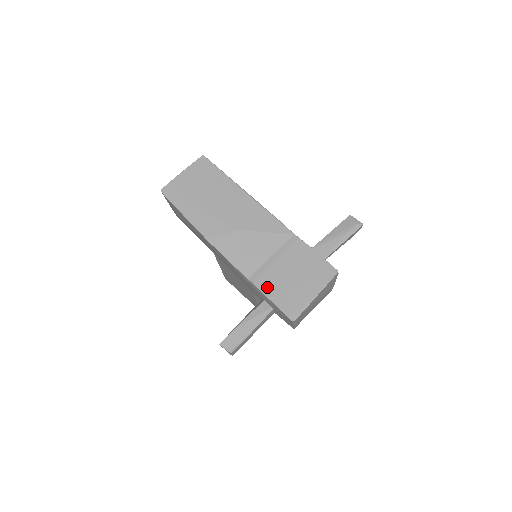
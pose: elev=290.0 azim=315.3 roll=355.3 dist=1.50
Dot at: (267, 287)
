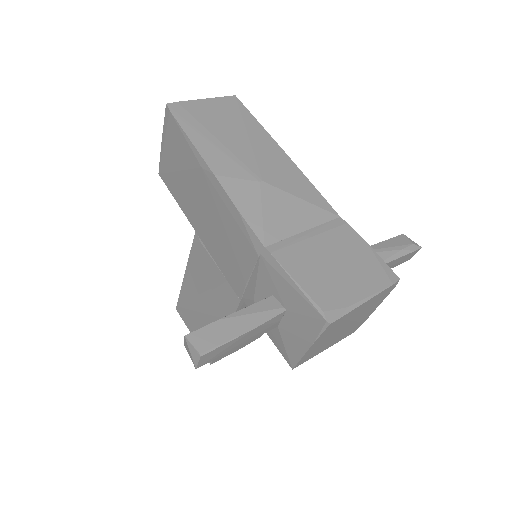
Dot at: (293, 265)
